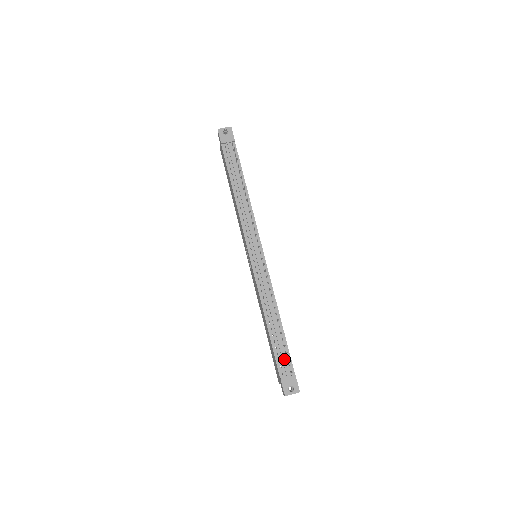
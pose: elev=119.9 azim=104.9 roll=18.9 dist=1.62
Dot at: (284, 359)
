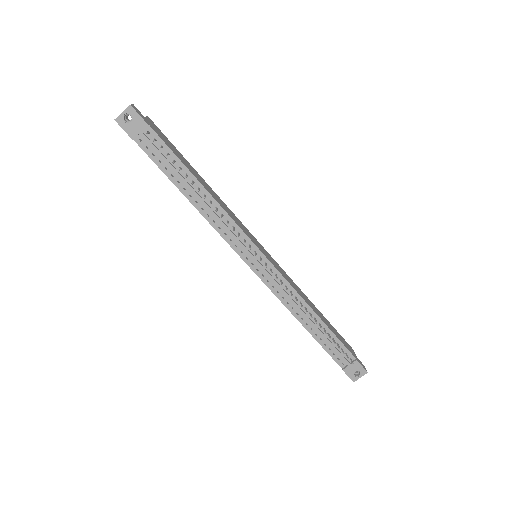
Dot at: (338, 352)
